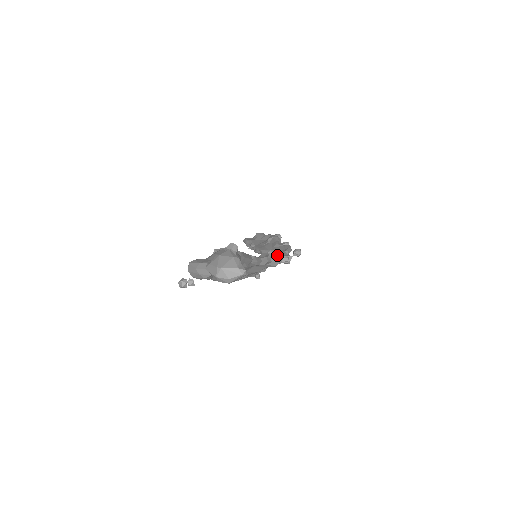
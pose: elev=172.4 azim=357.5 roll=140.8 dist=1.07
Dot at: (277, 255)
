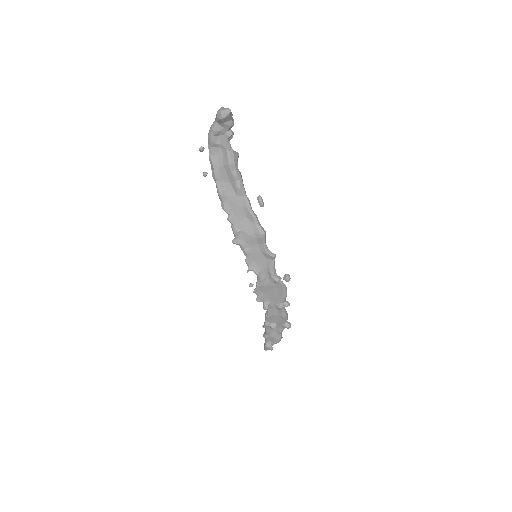
Dot at: (262, 201)
